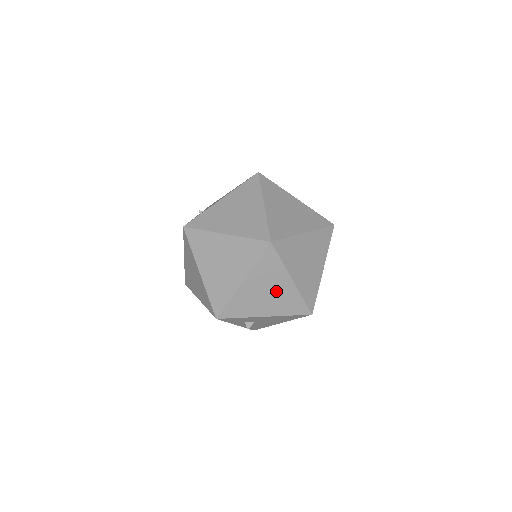
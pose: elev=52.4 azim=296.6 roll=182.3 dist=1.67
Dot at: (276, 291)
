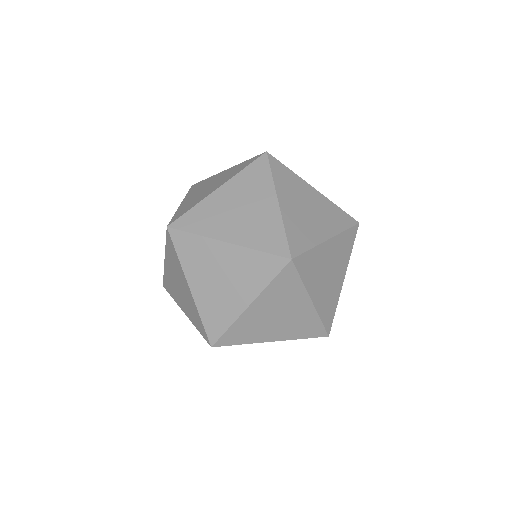
Dot at: occluded
